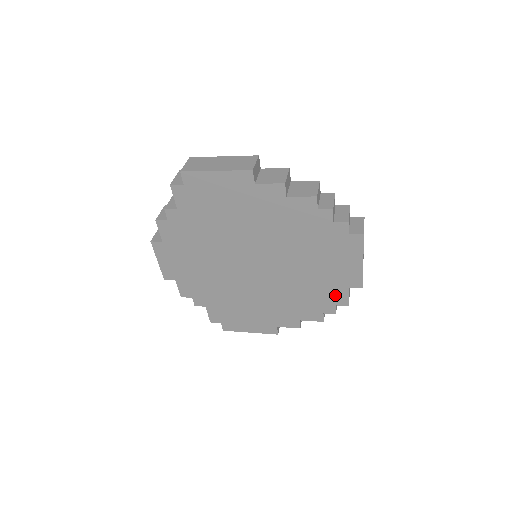
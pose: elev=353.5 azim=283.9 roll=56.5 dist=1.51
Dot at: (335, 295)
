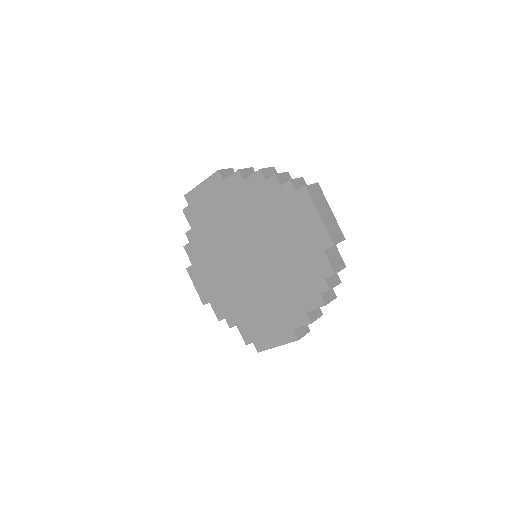
Dot at: (318, 265)
